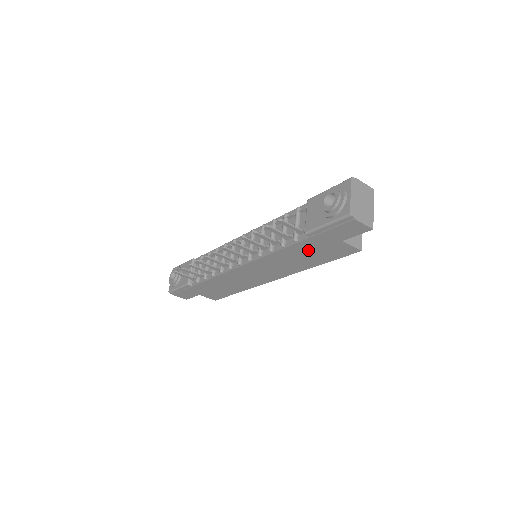
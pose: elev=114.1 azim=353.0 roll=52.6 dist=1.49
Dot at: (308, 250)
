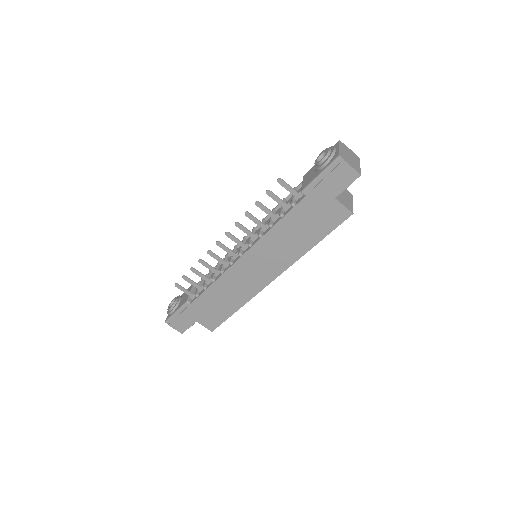
Dot at: (305, 218)
